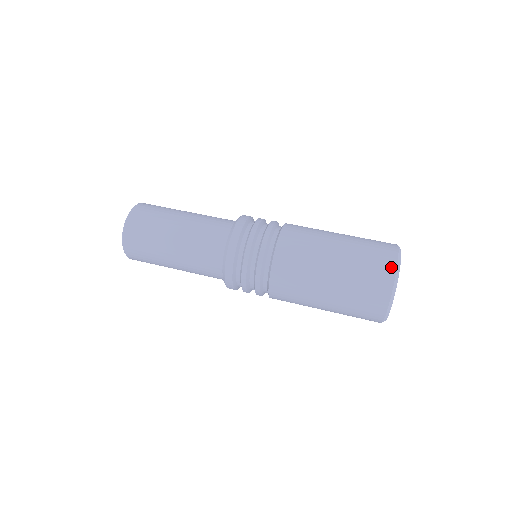
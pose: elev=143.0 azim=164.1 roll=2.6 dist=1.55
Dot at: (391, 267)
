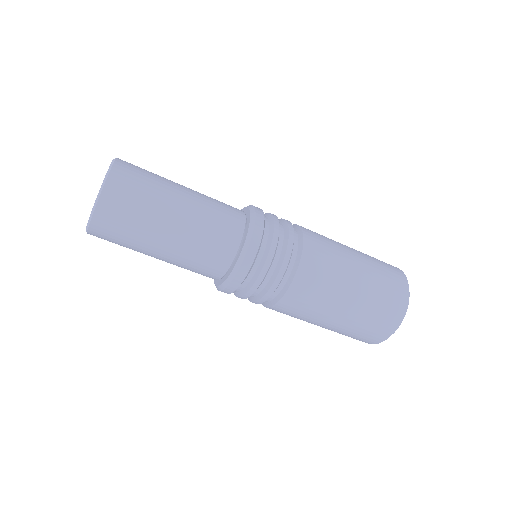
Dot at: occluded
